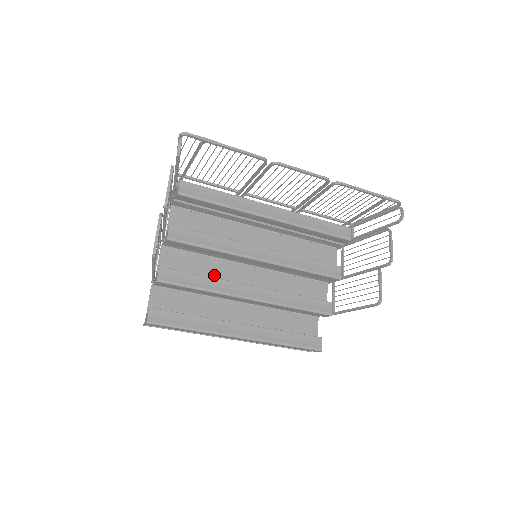
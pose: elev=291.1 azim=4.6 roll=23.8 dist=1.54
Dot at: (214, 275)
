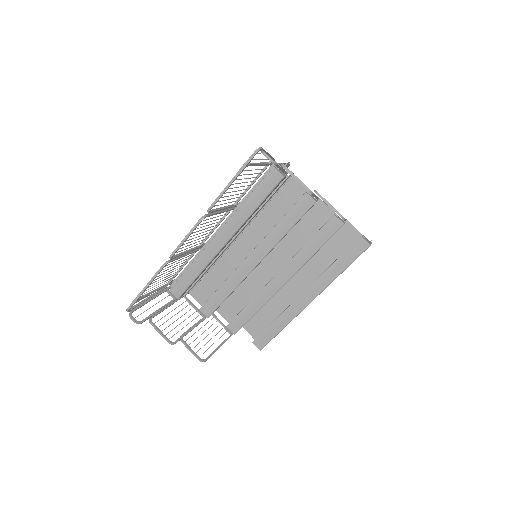
Dot at: (254, 290)
